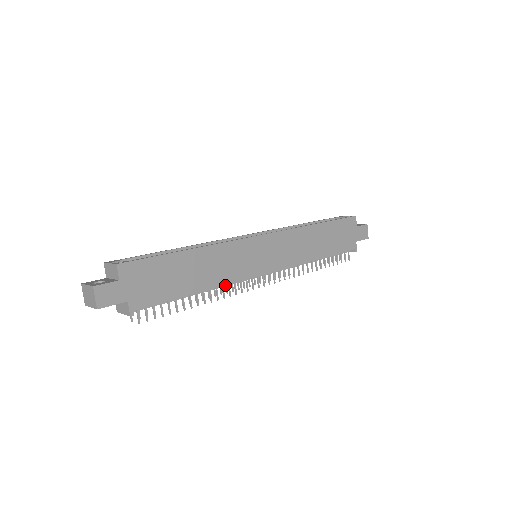
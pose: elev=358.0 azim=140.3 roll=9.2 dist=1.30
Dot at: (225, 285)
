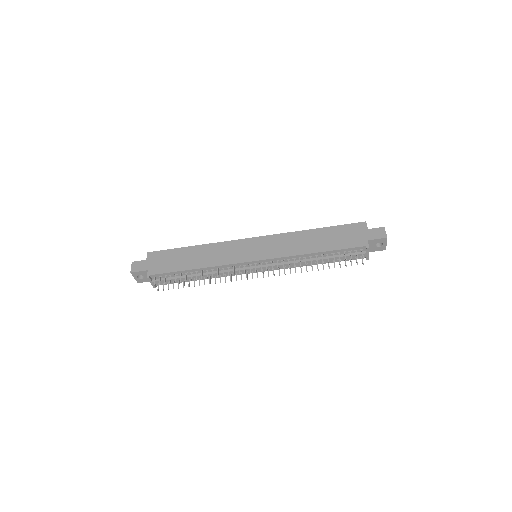
Dot at: (224, 272)
